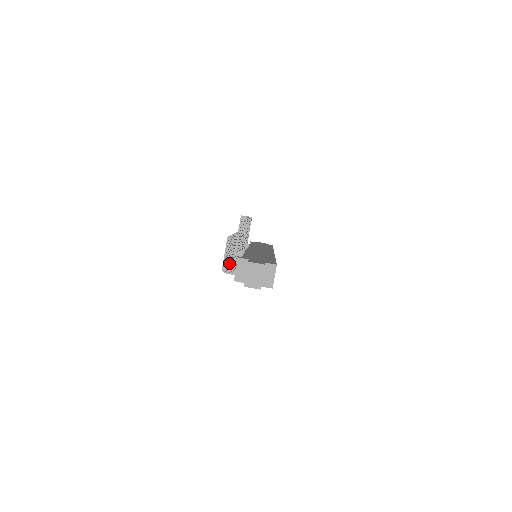
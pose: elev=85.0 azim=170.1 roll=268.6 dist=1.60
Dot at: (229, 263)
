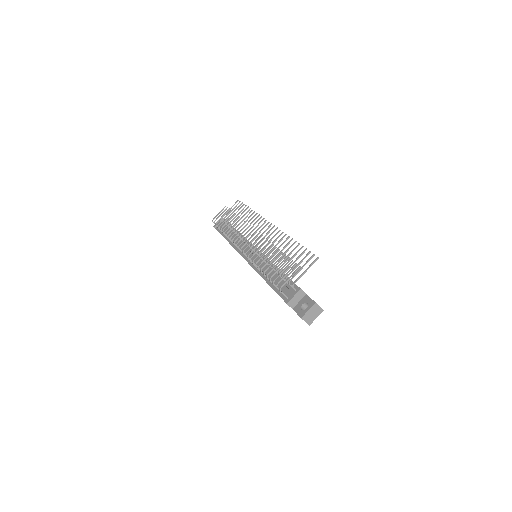
Dot at: occluded
